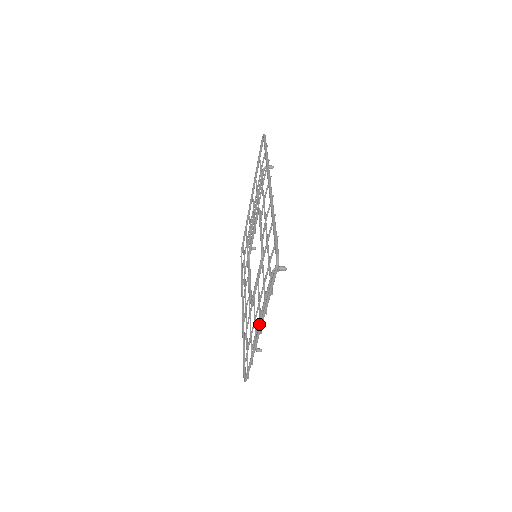
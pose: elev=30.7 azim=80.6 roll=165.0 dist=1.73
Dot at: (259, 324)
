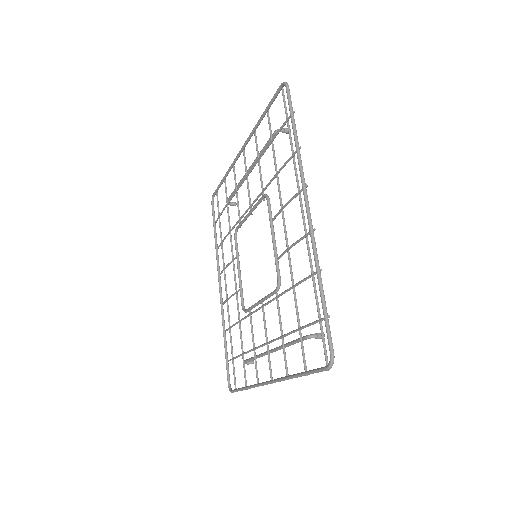
Dot at: (262, 356)
